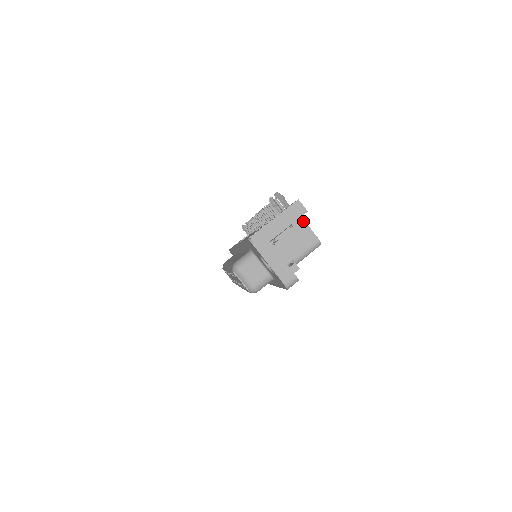
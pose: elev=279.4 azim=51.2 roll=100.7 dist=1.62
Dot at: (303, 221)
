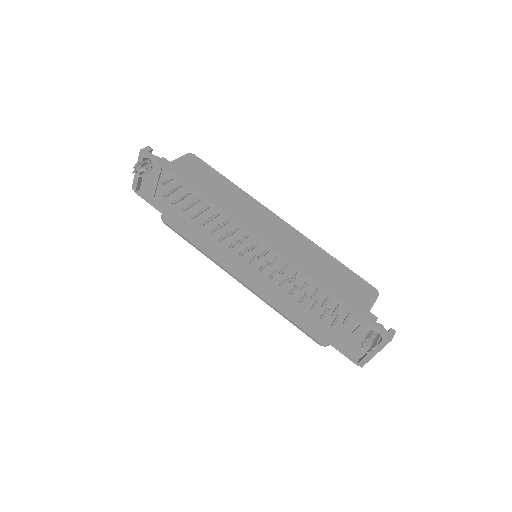
Dot at: occluded
